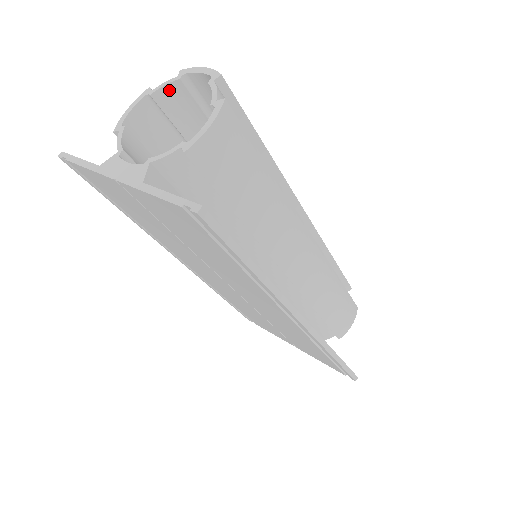
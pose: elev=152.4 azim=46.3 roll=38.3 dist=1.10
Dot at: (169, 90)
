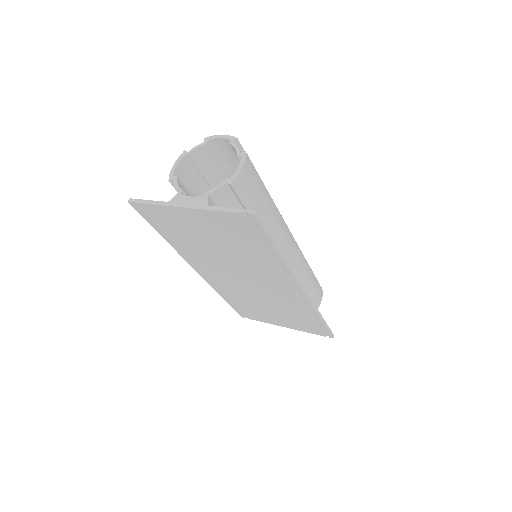
Dot at: (199, 151)
